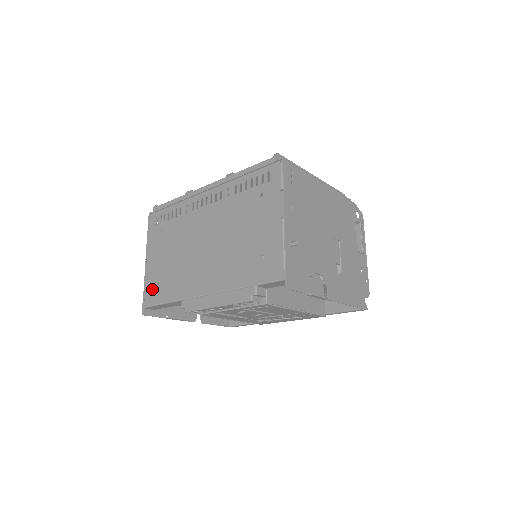
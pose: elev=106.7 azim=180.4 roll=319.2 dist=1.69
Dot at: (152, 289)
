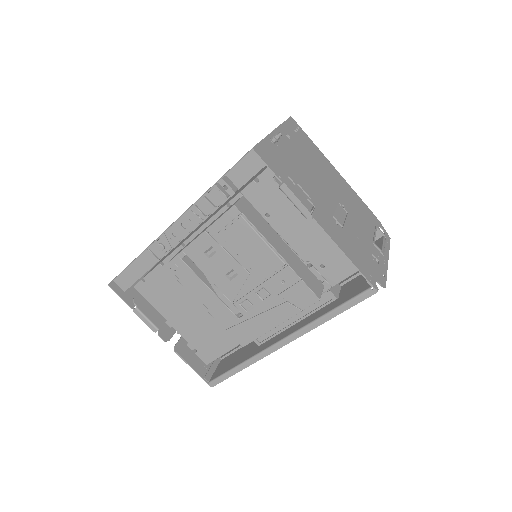
Dot at: occluded
